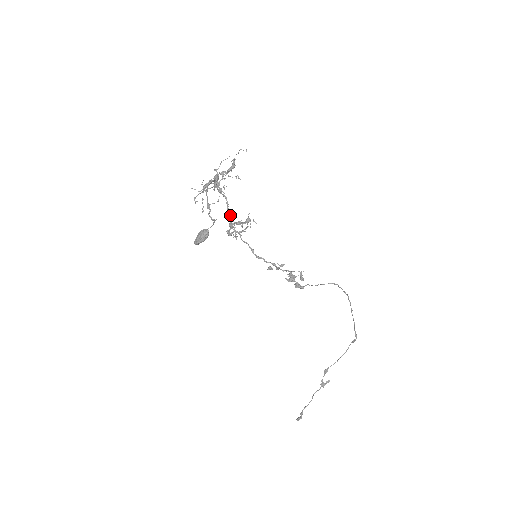
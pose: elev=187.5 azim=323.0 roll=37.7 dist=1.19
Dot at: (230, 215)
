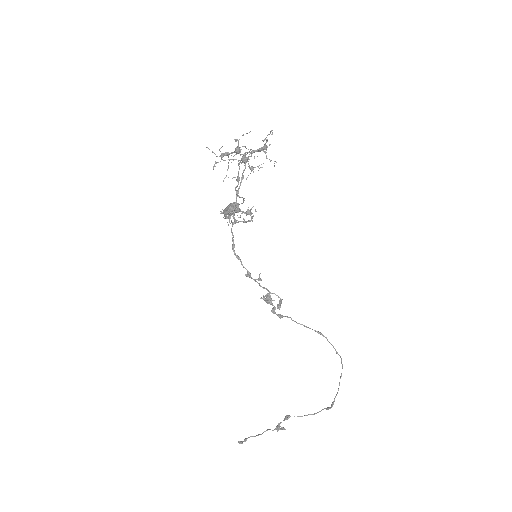
Dot at: occluded
